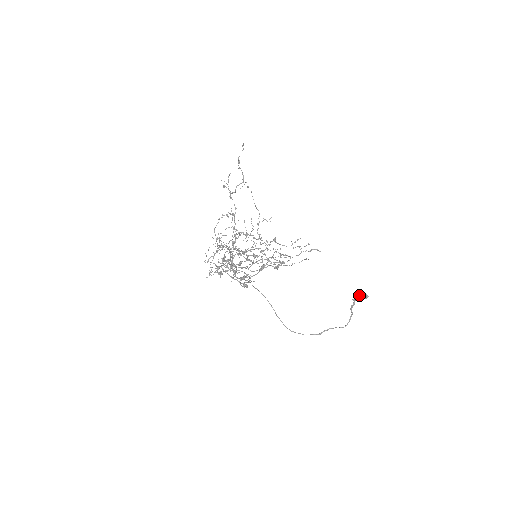
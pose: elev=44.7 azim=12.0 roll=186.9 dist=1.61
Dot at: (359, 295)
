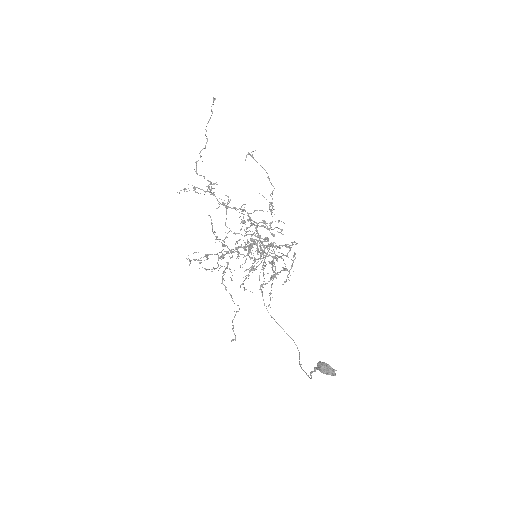
Dot at: occluded
